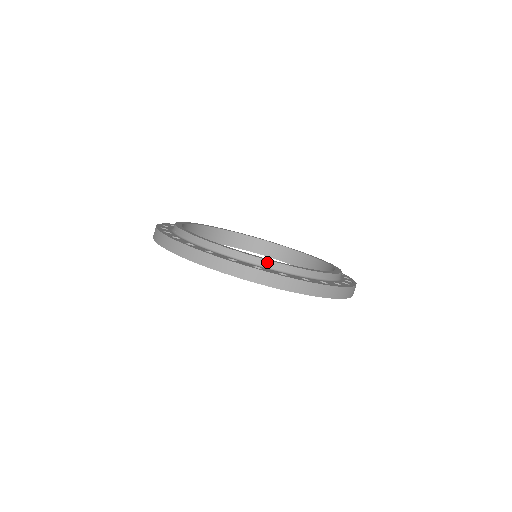
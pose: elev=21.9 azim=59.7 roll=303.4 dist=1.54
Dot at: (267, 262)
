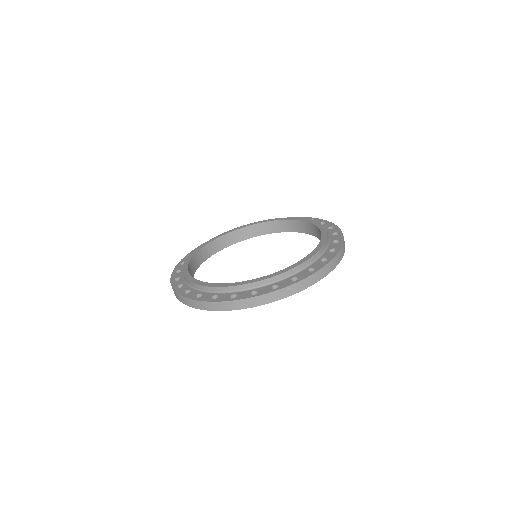
Dot at: (223, 288)
